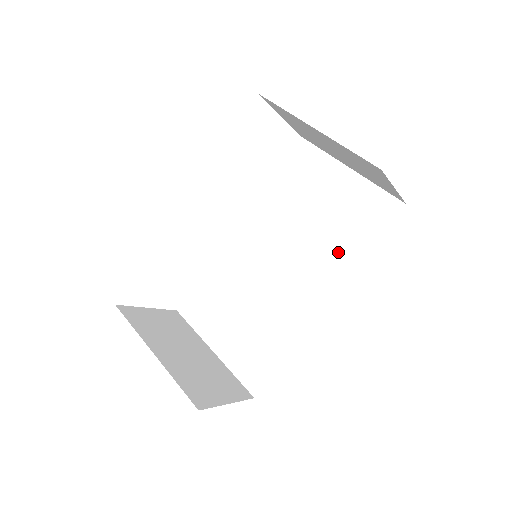
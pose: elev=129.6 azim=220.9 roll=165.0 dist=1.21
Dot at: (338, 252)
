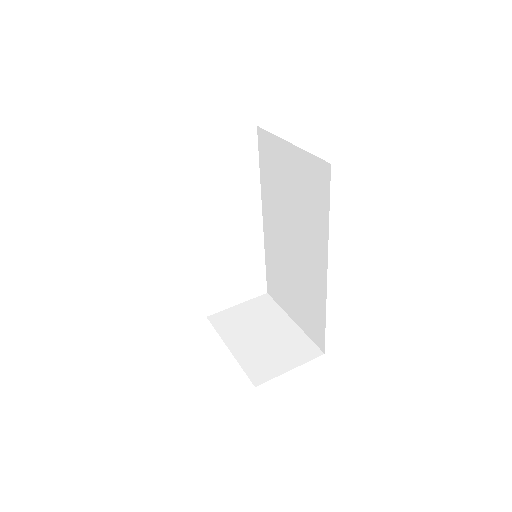
Dot at: (314, 224)
